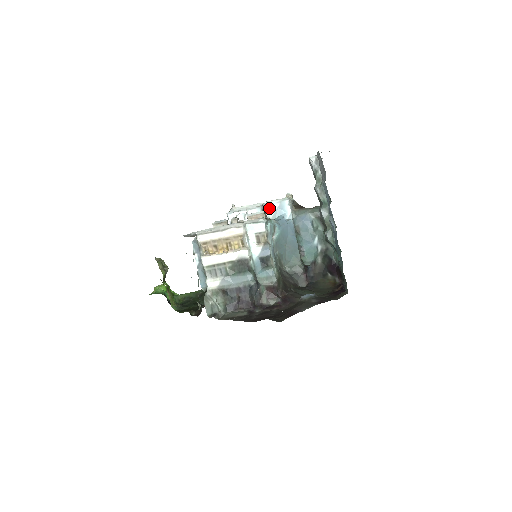
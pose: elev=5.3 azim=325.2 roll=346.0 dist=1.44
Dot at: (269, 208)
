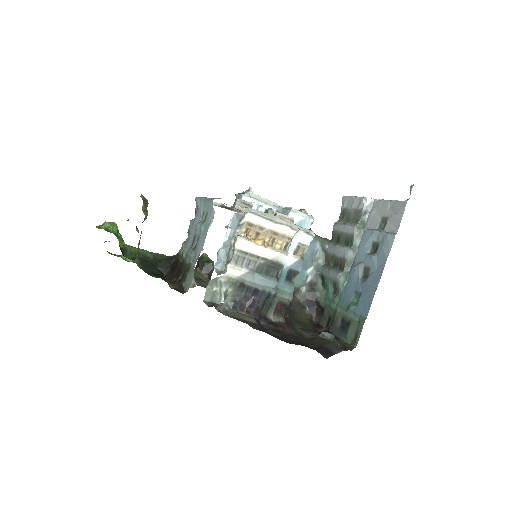
Dot at: (293, 216)
